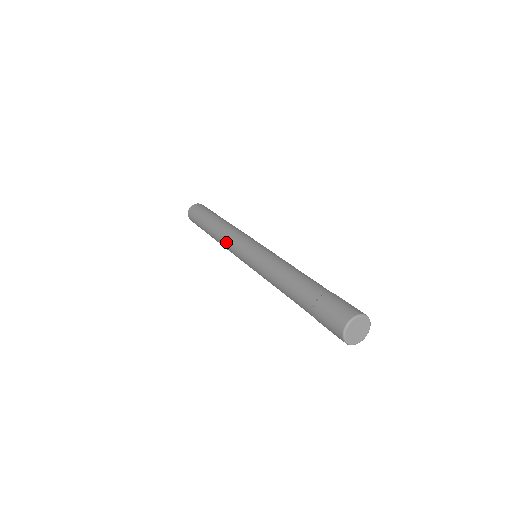
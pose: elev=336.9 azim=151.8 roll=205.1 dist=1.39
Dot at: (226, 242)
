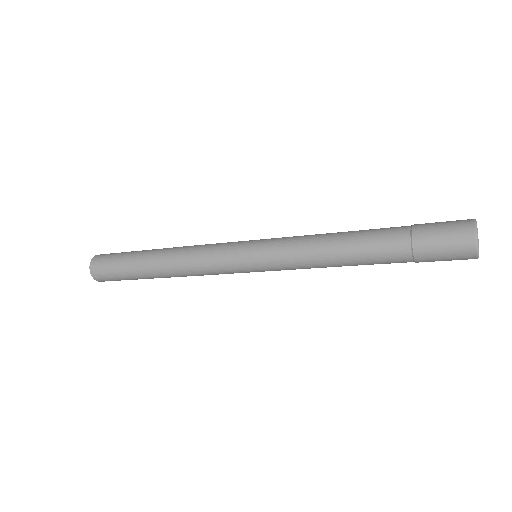
Dot at: (199, 259)
